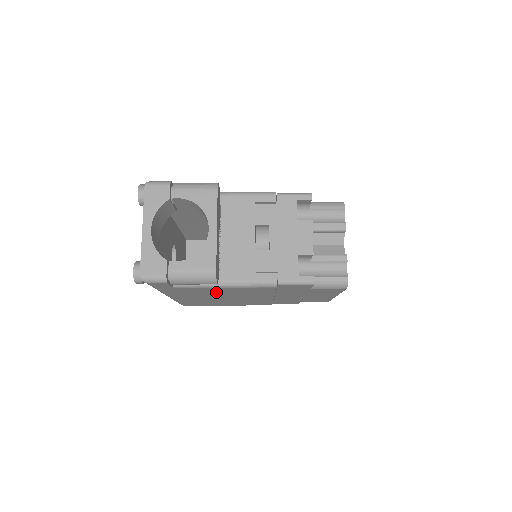
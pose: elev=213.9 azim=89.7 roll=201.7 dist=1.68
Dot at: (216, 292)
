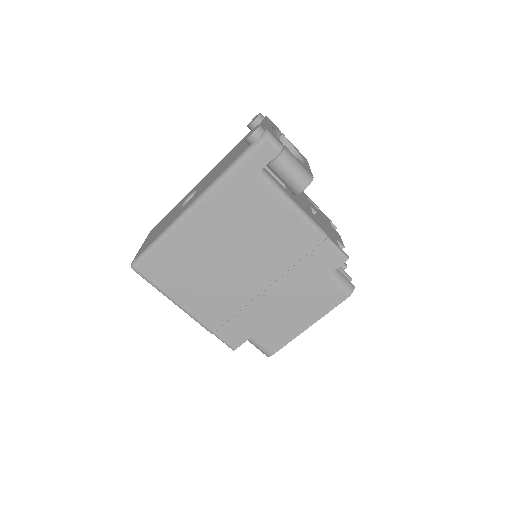
Dot at: (259, 222)
